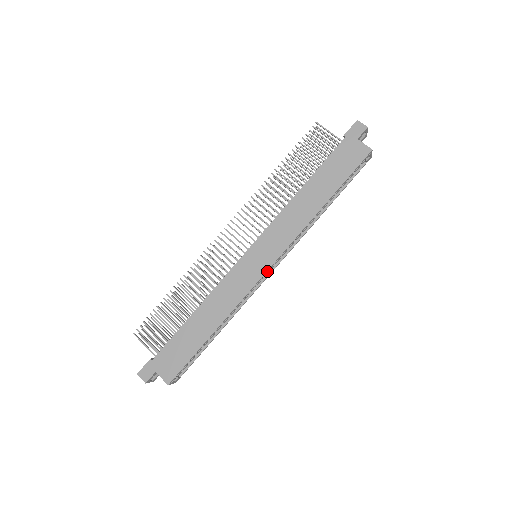
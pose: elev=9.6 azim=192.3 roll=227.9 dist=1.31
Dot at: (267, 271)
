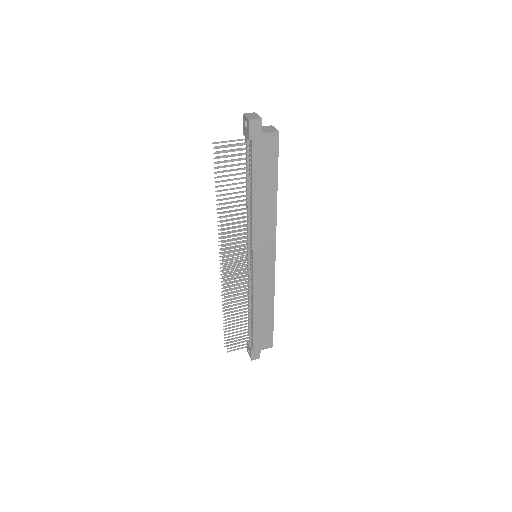
Dot at: (274, 259)
